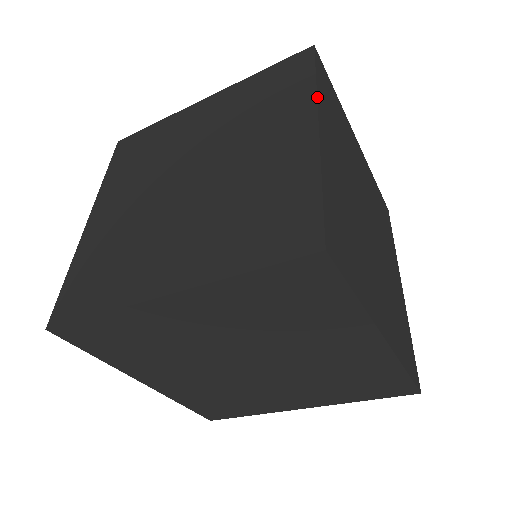
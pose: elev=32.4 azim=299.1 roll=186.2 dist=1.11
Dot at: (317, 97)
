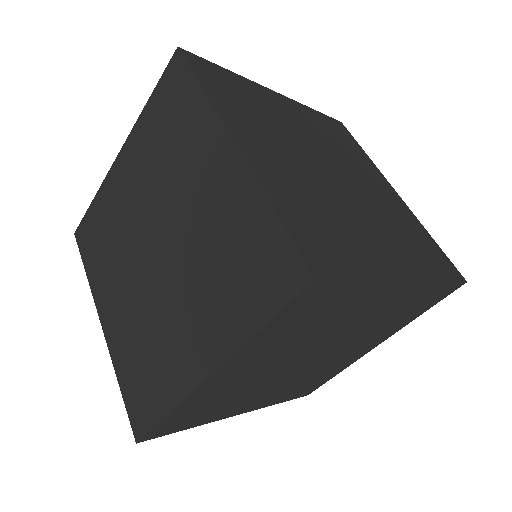
Dot at: (298, 102)
